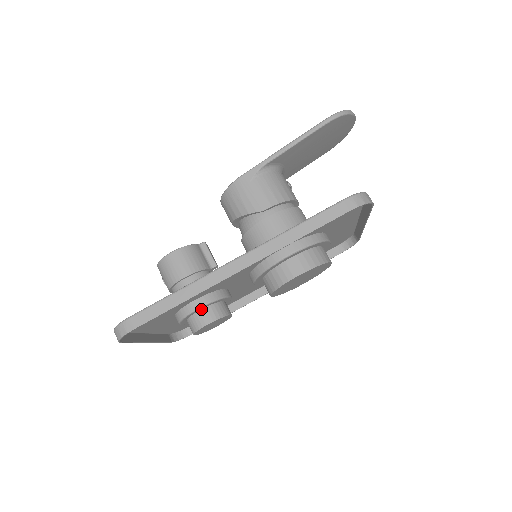
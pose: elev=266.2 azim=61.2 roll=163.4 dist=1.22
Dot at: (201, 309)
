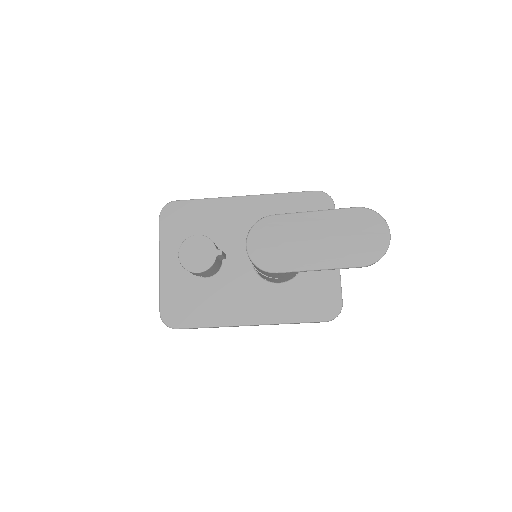
Dot at: occluded
